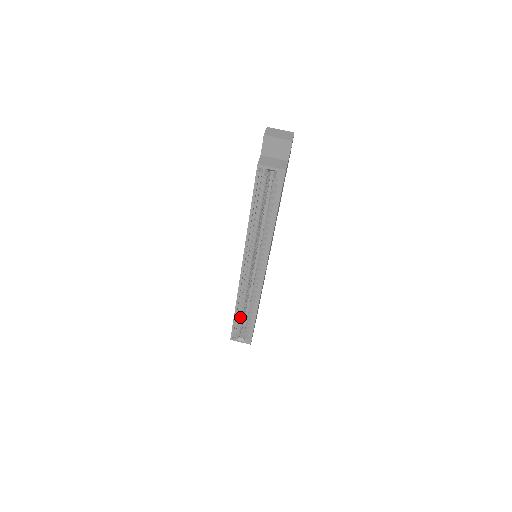
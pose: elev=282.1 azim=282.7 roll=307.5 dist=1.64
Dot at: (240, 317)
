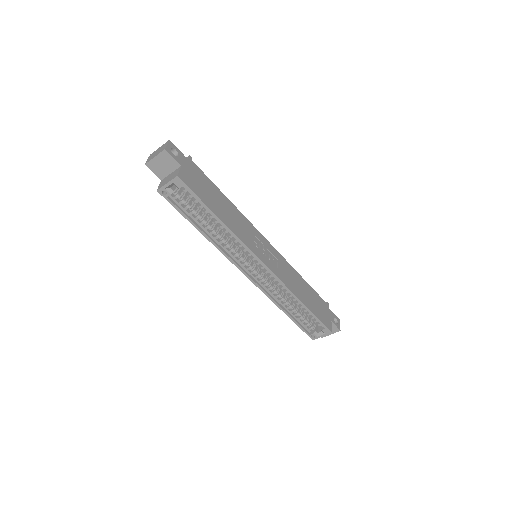
Dot at: (298, 316)
